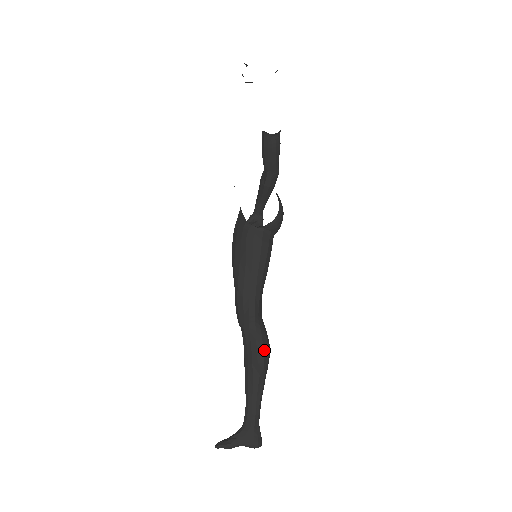
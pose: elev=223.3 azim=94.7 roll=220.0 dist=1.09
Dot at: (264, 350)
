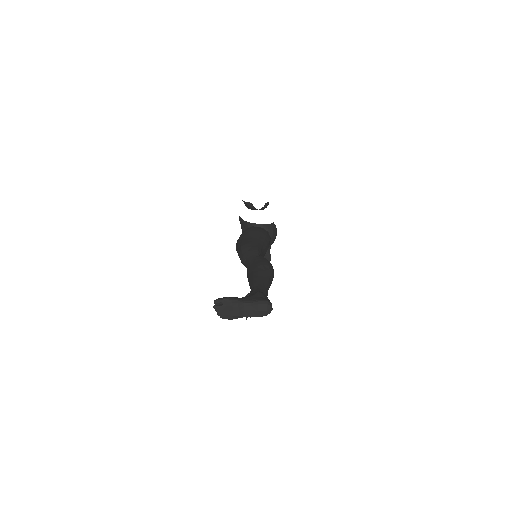
Dot at: (268, 262)
